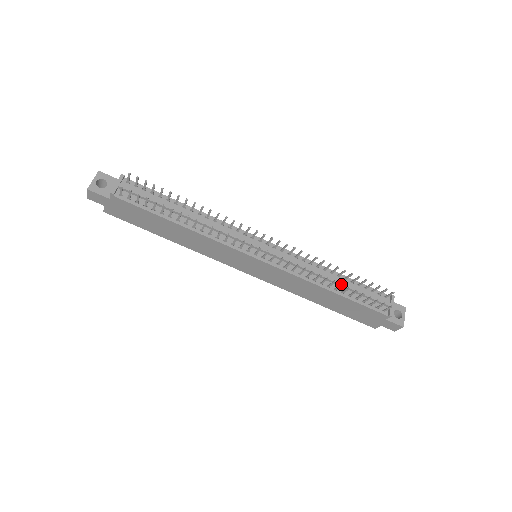
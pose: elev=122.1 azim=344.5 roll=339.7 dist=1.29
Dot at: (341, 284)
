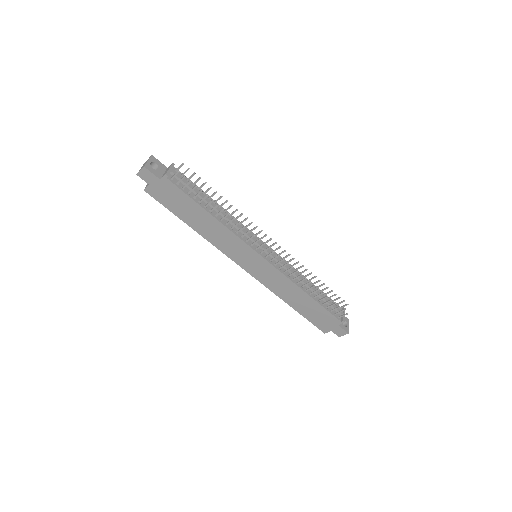
Dot at: (318, 289)
